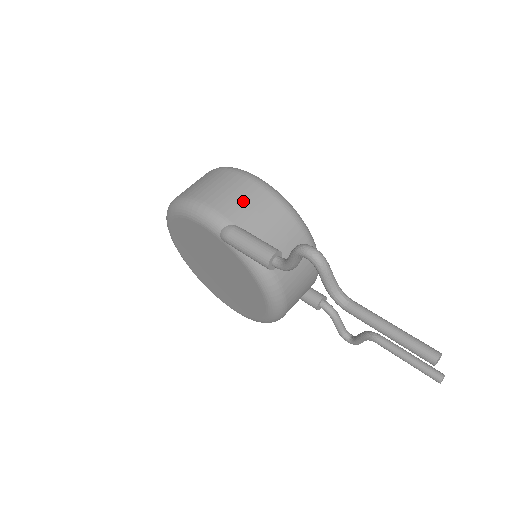
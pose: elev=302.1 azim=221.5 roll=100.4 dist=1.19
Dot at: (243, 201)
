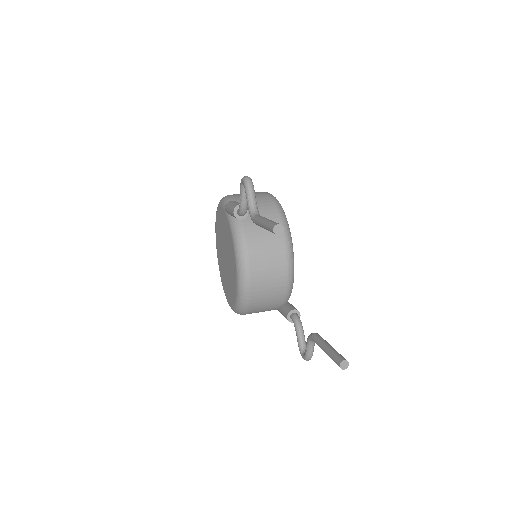
Dot at: occluded
